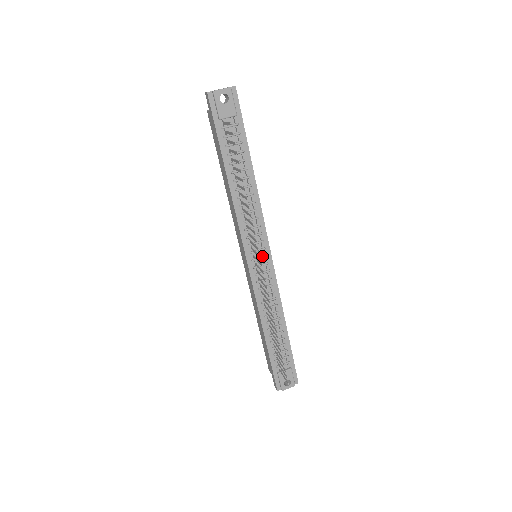
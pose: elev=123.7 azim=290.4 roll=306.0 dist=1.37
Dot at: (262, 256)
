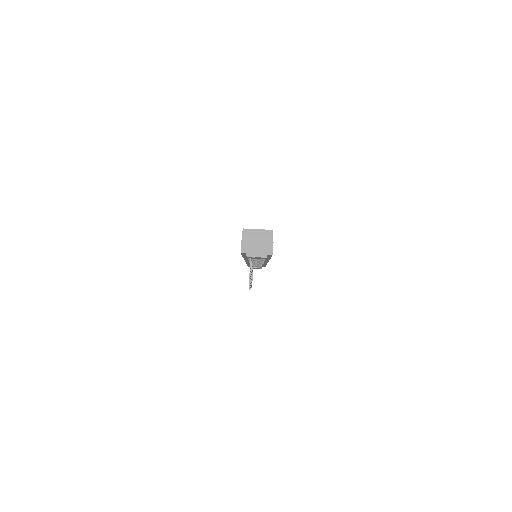
Dot at: occluded
